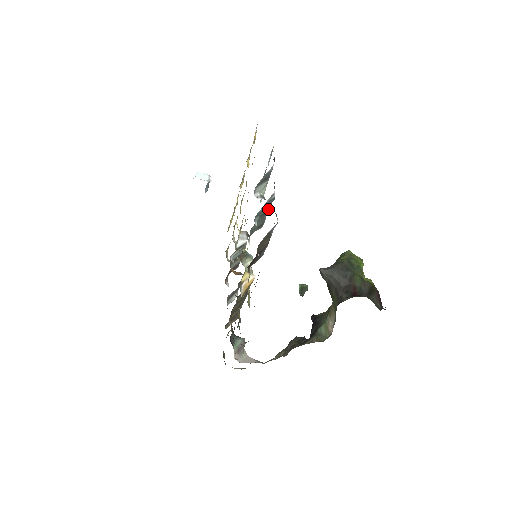
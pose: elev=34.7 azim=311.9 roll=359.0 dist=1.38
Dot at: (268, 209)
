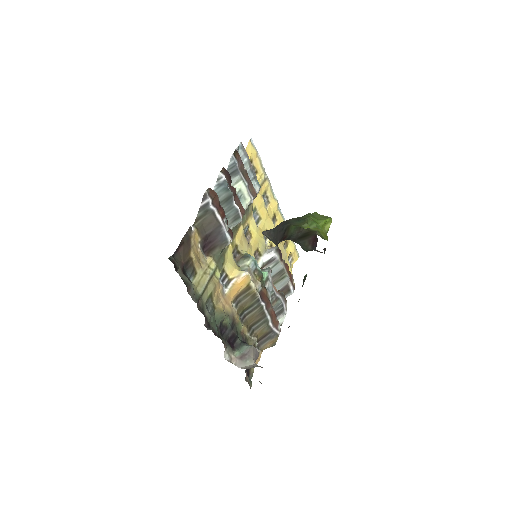
Dot at: (228, 195)
